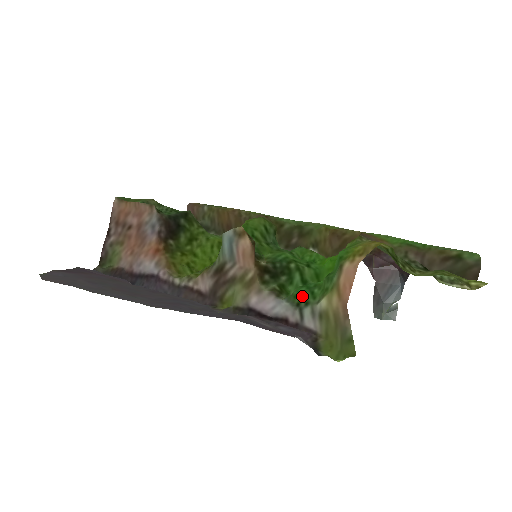
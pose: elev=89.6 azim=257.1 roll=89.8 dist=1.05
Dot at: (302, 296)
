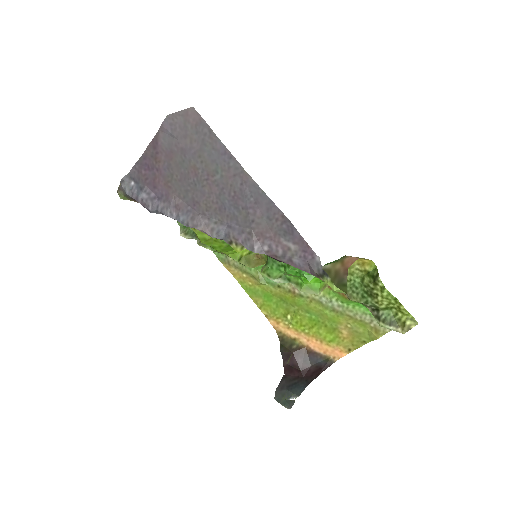
Dot at: occluded
